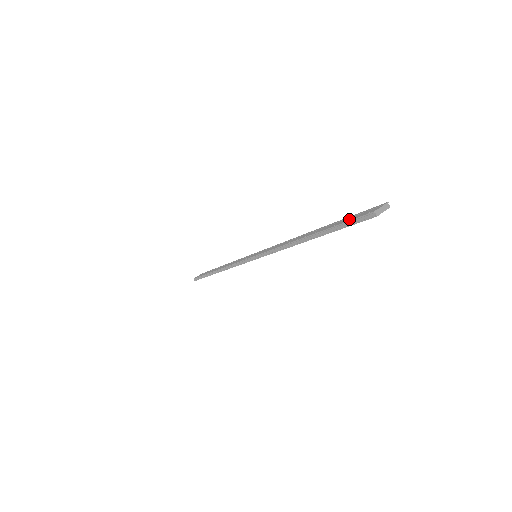
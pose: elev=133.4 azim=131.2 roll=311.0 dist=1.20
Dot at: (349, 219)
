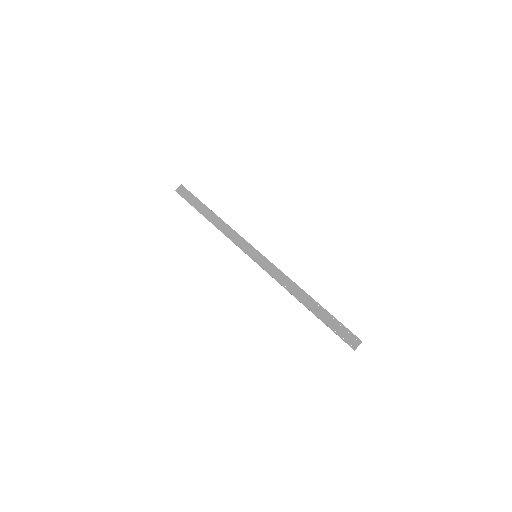
Dot at: (338, 331)
